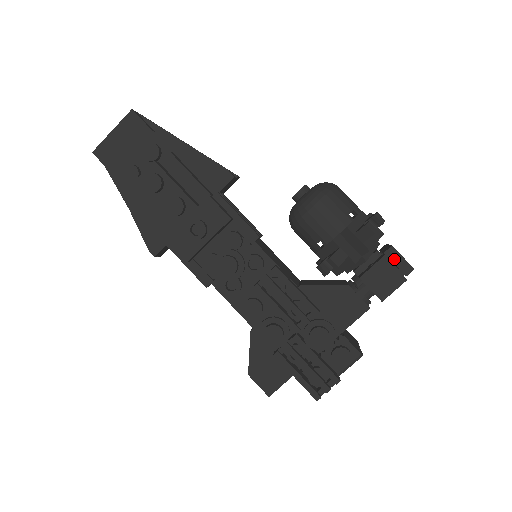
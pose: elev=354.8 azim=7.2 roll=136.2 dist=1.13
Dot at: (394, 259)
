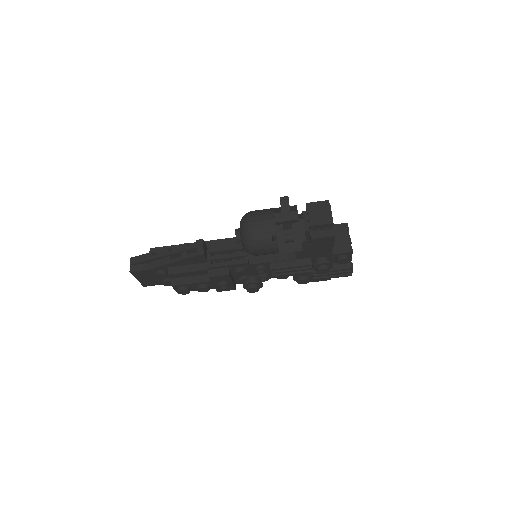
Dot at: (318, 228)
